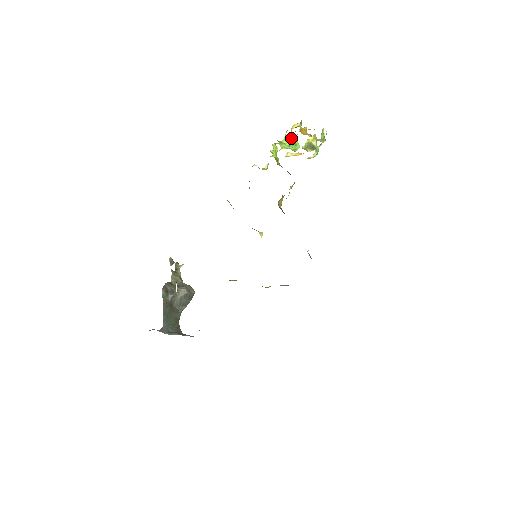
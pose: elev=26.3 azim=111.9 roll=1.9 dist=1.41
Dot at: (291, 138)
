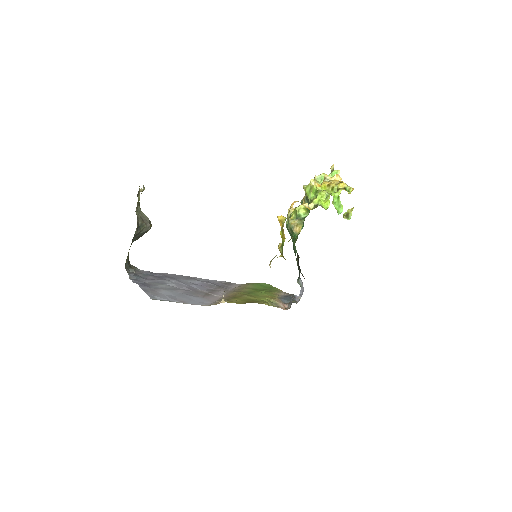
Dot at: (334, 189)
